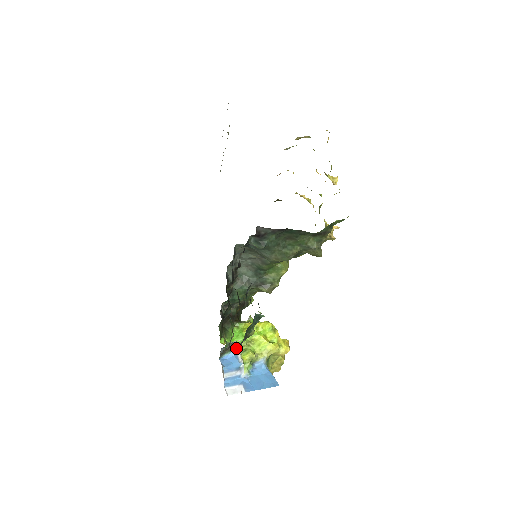
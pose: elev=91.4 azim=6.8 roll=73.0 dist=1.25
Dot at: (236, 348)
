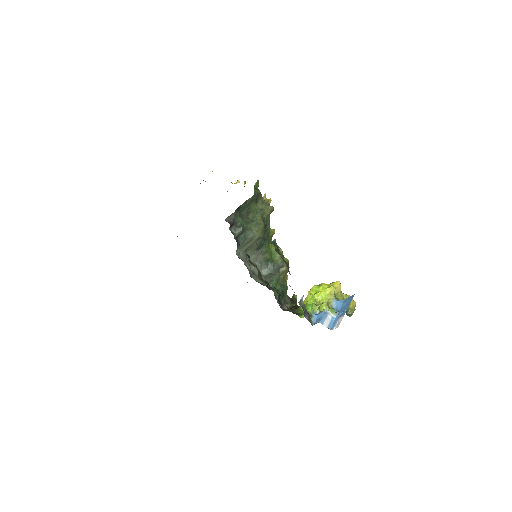
Dot at: occluded
